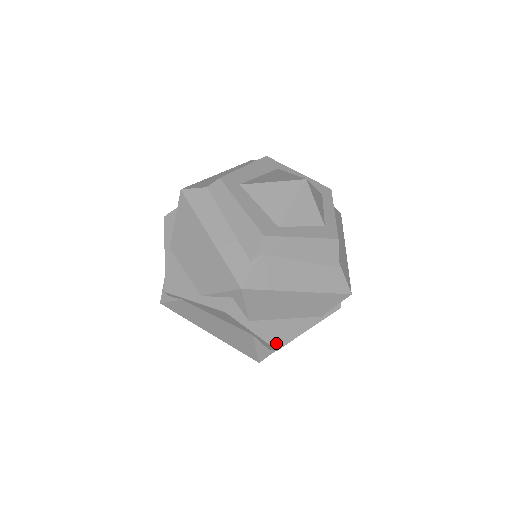
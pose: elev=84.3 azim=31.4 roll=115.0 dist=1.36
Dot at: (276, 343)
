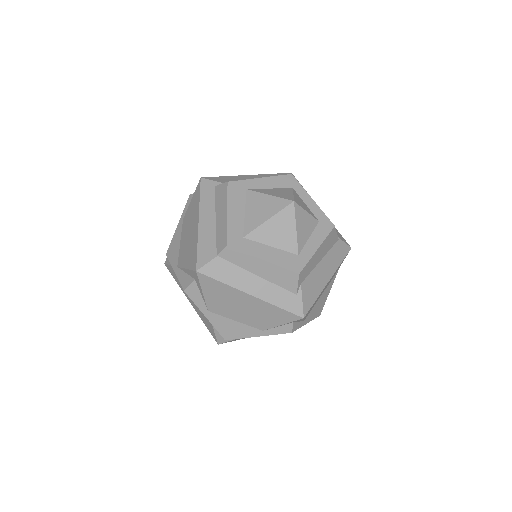
Dot at: (319, 313)
